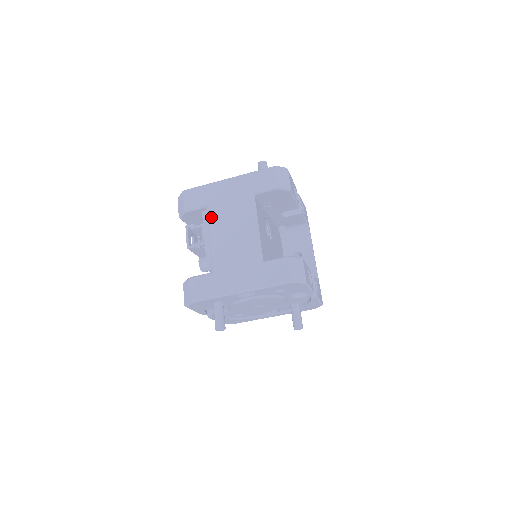
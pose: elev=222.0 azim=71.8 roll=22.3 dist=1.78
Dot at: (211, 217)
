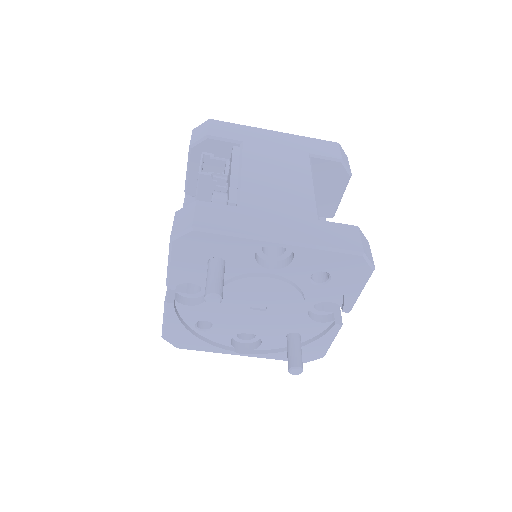
Dot at: (247, 153)
